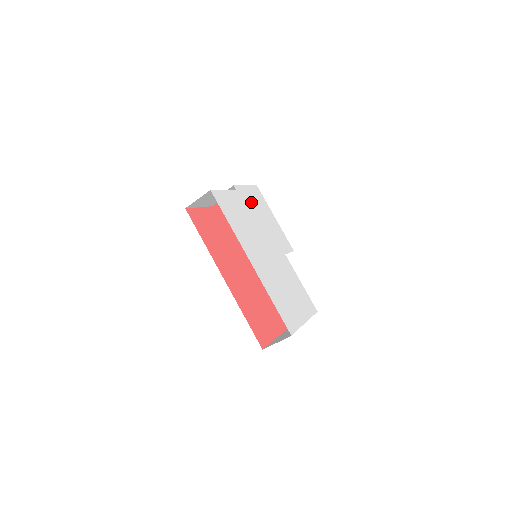
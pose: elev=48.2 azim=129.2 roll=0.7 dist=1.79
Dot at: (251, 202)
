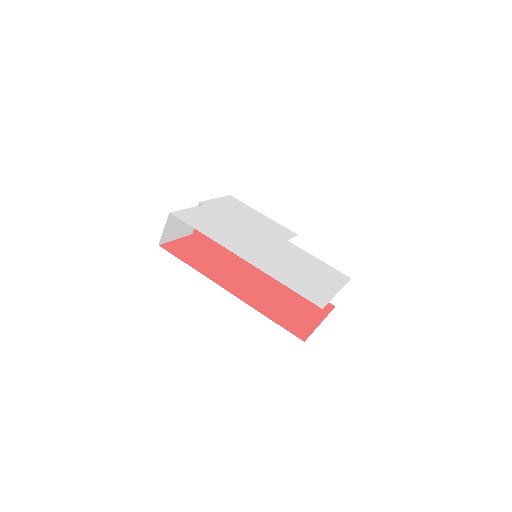
Dot at: (227, 210)
